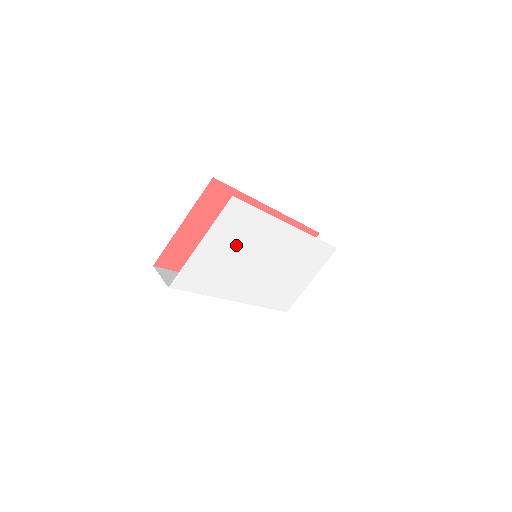
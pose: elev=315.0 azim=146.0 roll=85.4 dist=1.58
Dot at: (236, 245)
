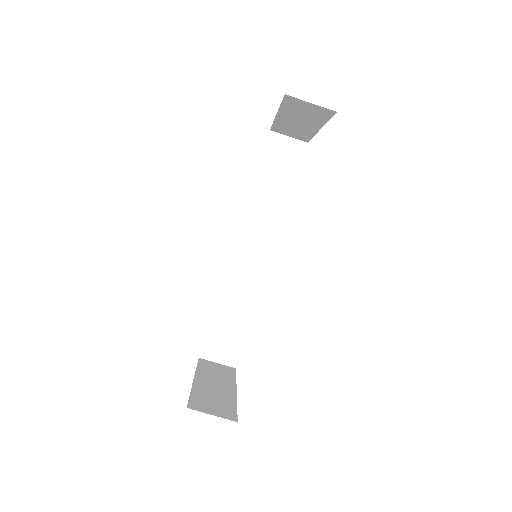
Dot at: occluded
